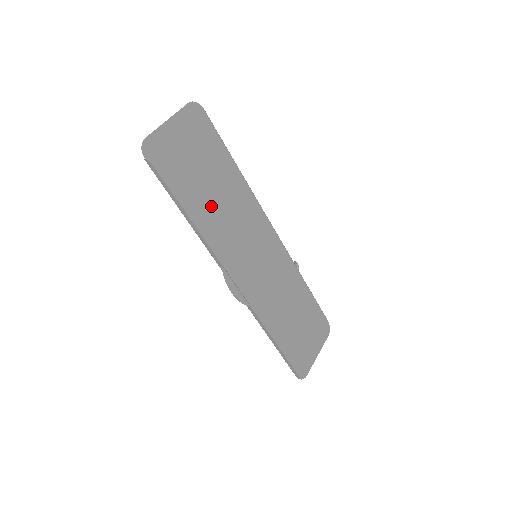
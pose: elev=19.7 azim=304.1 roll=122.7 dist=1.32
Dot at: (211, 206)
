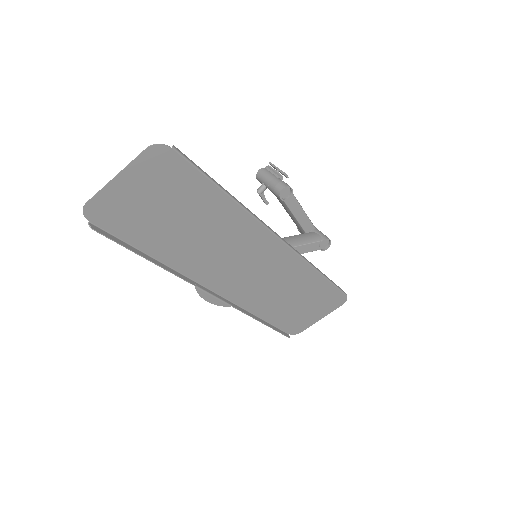
Dot at: (185, 240)
